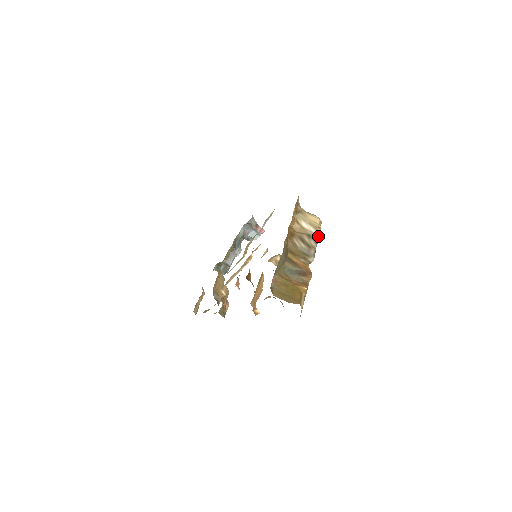
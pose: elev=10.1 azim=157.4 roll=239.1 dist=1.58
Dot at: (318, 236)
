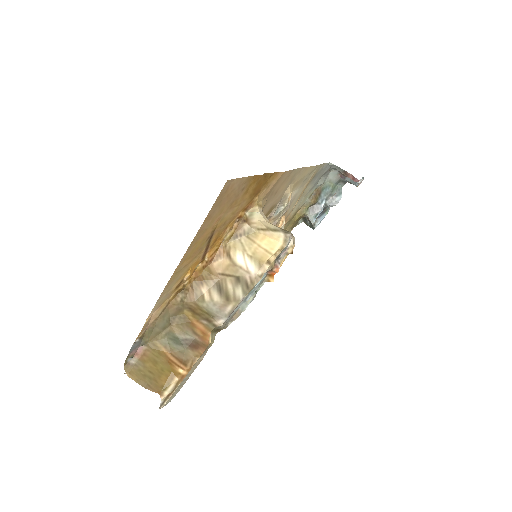
Dot at: (257, 279)
